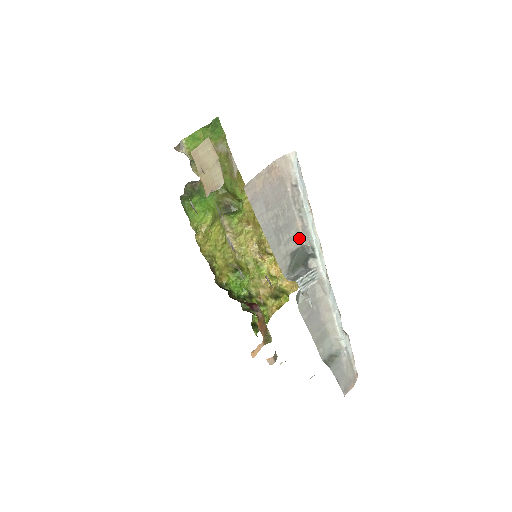
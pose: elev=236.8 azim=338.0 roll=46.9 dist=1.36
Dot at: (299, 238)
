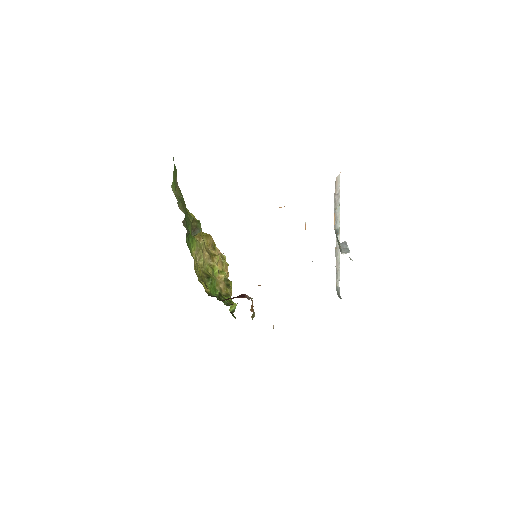
Dot at: occluded
